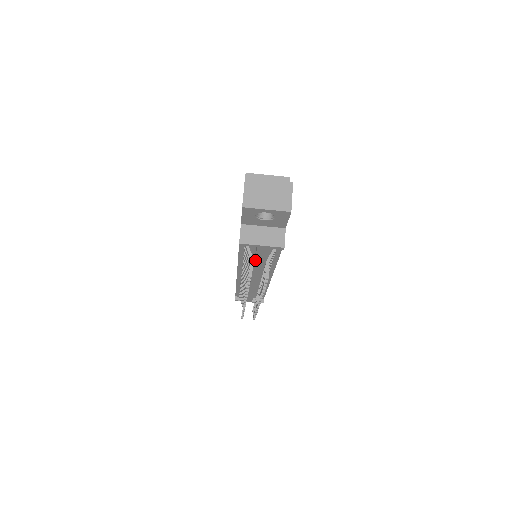
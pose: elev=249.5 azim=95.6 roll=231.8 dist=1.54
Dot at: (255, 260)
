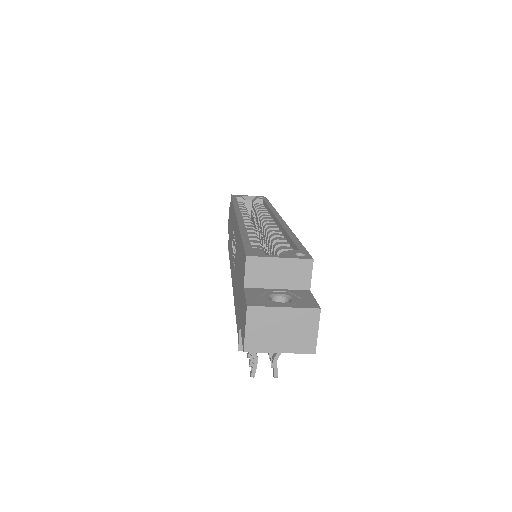
Dot at: occluded
